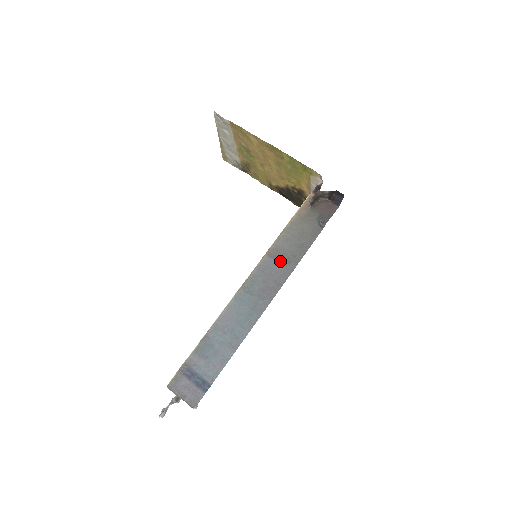
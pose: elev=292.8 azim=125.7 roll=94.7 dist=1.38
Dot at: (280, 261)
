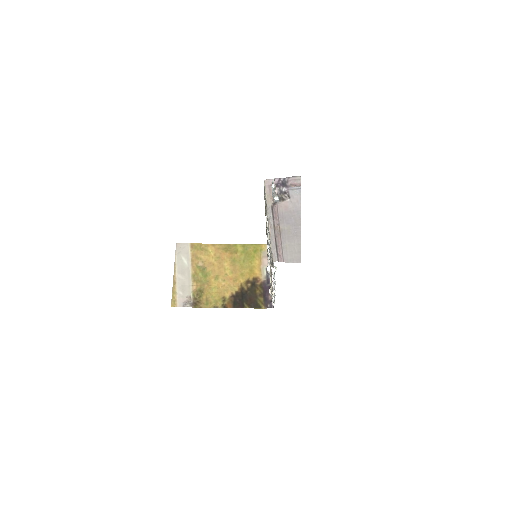
Dot at: occluded
